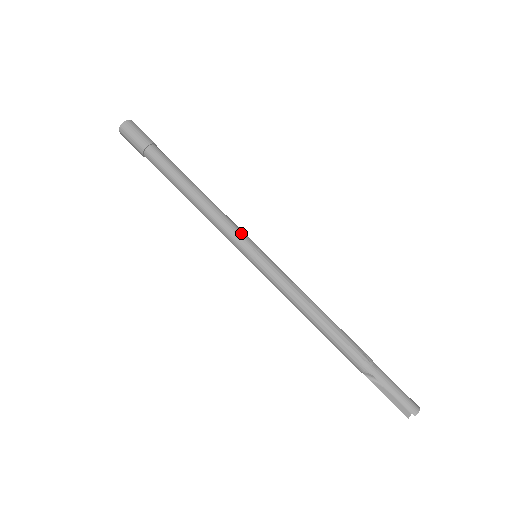
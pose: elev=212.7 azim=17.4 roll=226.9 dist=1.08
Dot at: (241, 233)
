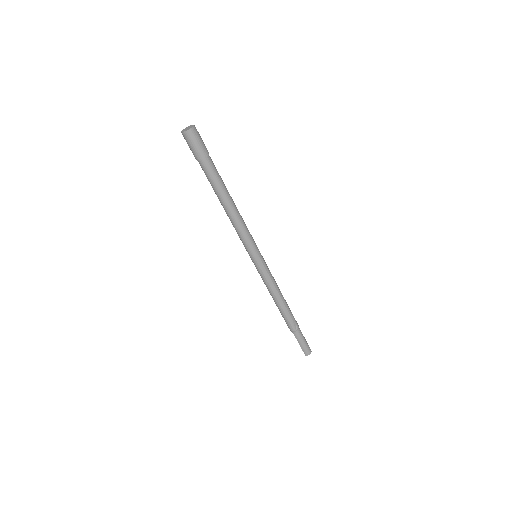
Dot at: (251, 243)
